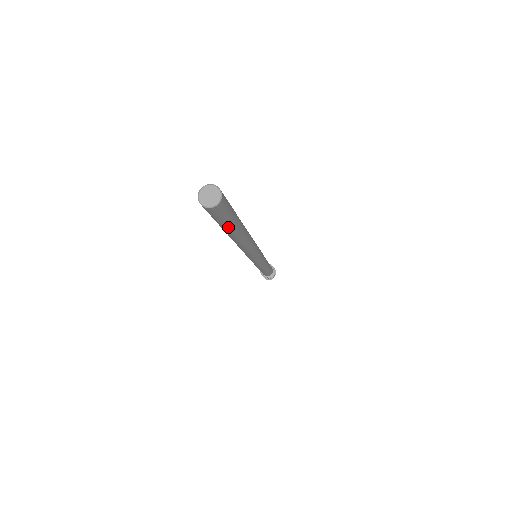
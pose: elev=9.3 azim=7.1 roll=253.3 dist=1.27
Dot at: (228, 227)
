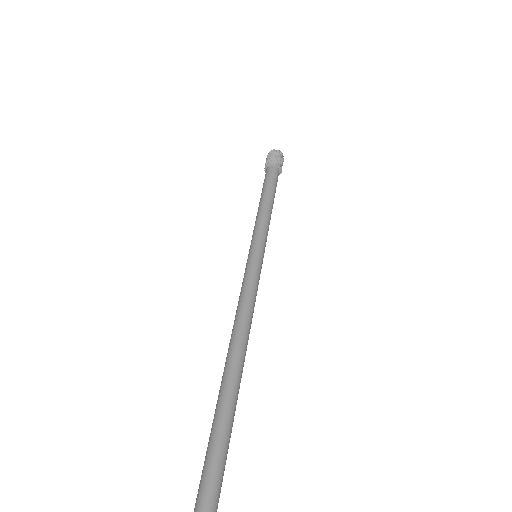
Dot at: (228, 440)
